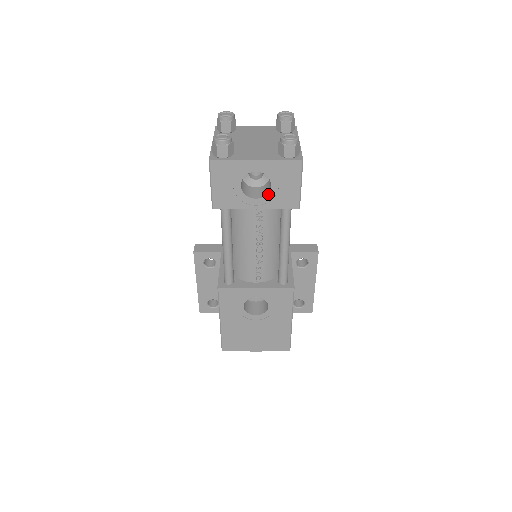
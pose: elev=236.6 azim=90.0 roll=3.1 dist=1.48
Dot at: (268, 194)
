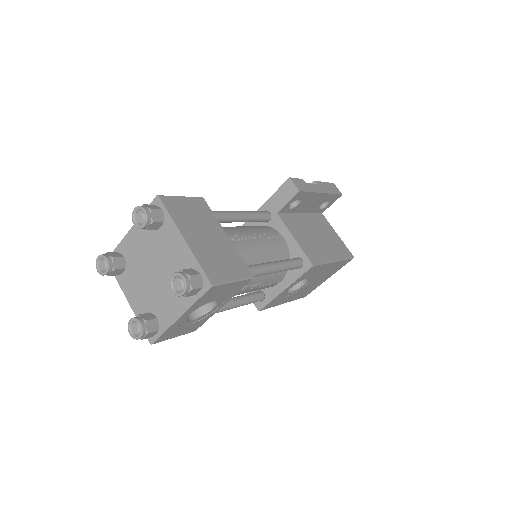
Dot at: (218, 301)
